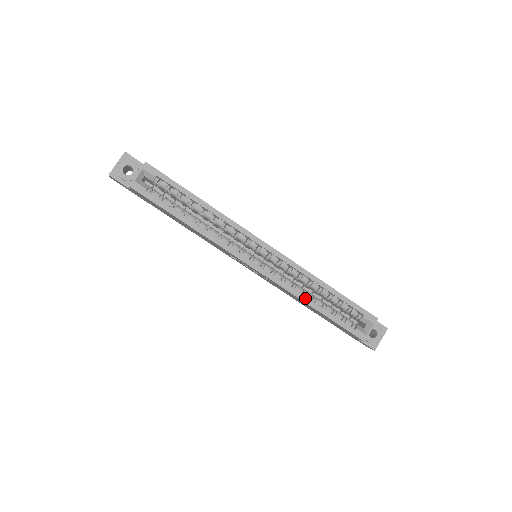
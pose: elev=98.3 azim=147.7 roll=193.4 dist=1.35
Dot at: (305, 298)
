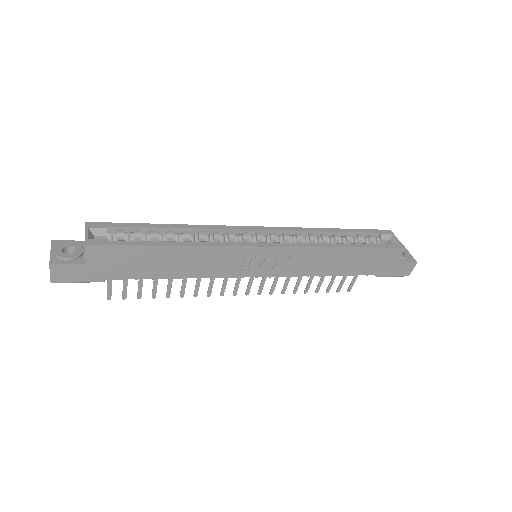
Dot at: (330, 245)
